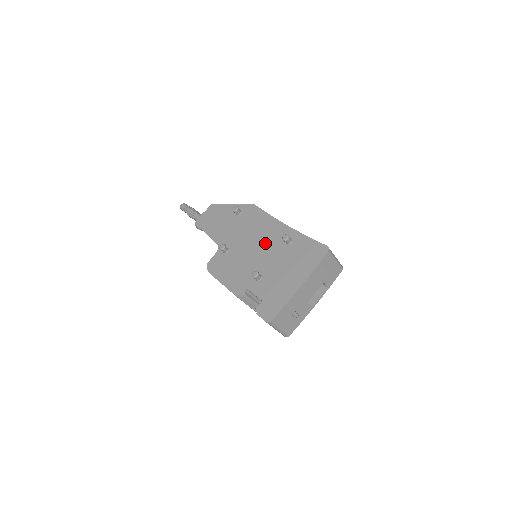
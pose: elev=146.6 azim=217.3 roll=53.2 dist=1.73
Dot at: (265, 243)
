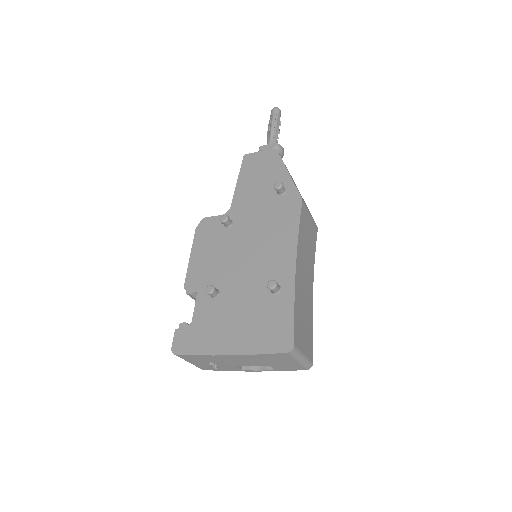
Dot at: (259, 261)
